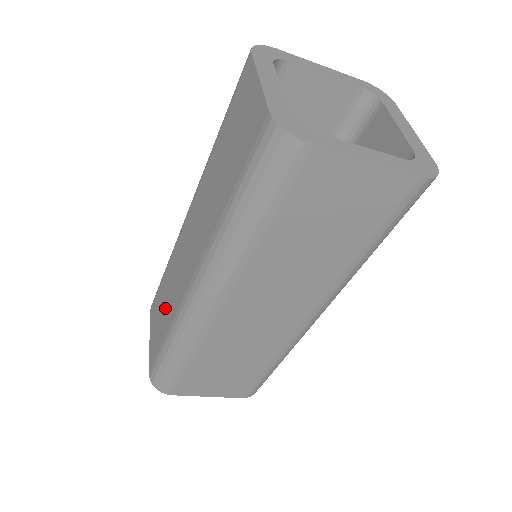
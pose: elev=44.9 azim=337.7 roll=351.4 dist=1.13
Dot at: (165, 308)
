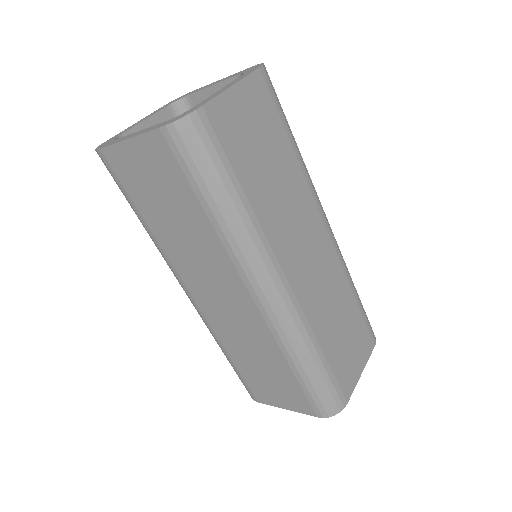
Dot at: occluded
